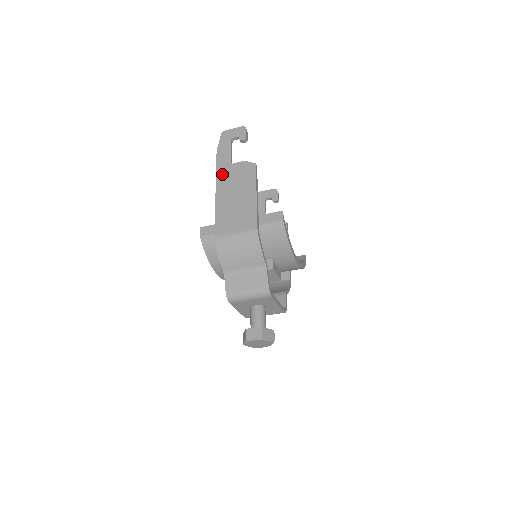
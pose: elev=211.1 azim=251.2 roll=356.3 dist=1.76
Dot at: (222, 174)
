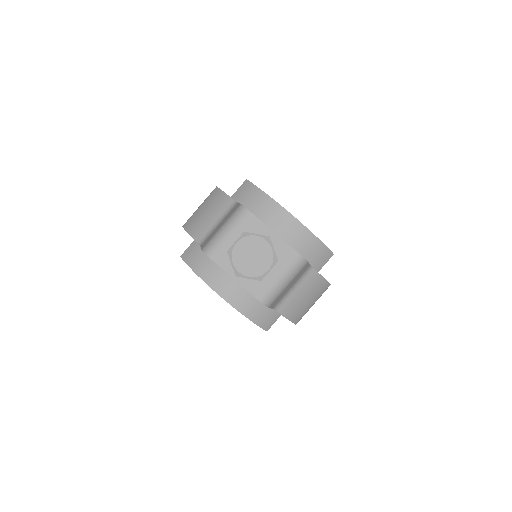
Dot at: occluded
